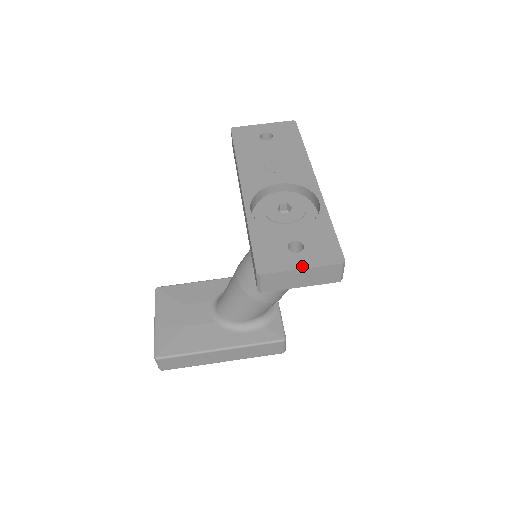
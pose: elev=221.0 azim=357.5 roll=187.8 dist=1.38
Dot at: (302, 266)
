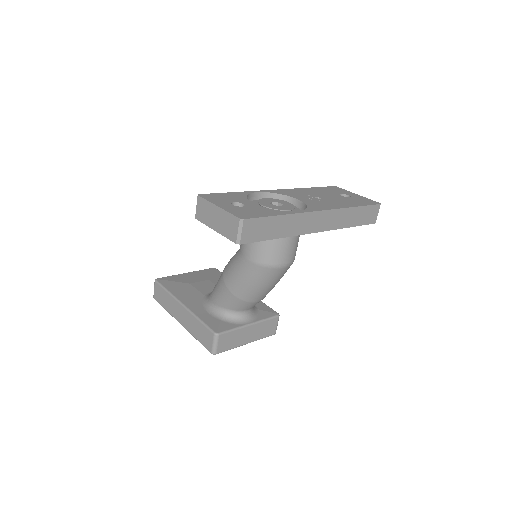
Dot at: (221, 206)
